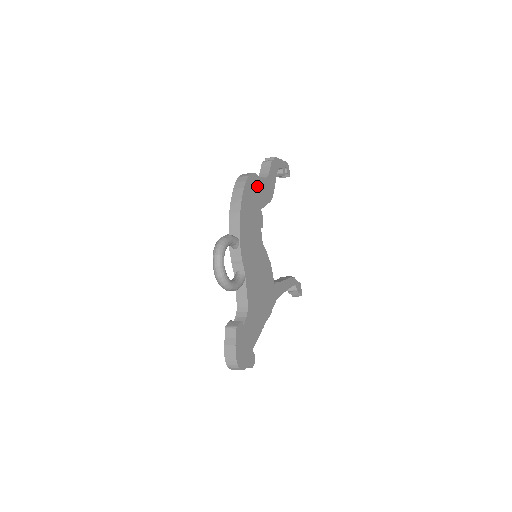
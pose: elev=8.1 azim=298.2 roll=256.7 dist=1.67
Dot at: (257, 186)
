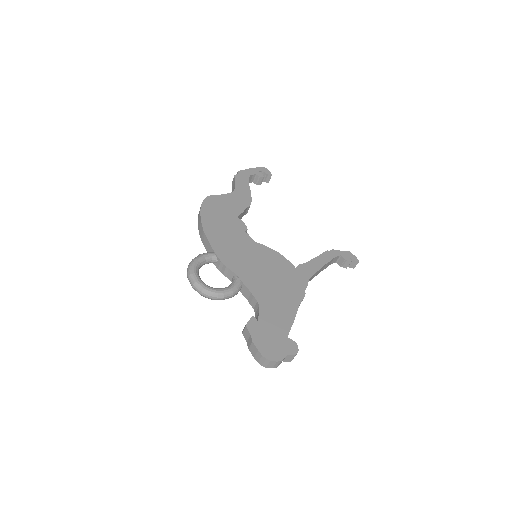
Dot at: (221, 203)
